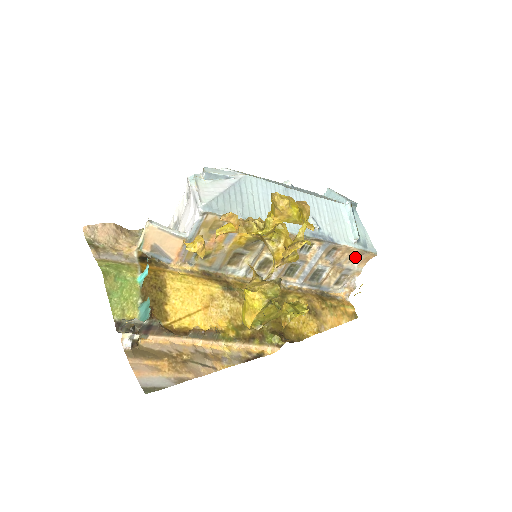
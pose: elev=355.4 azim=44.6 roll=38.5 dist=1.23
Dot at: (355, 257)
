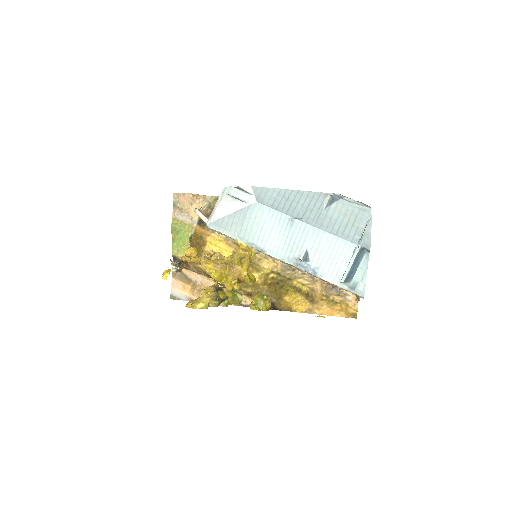
Dot at: occluded
